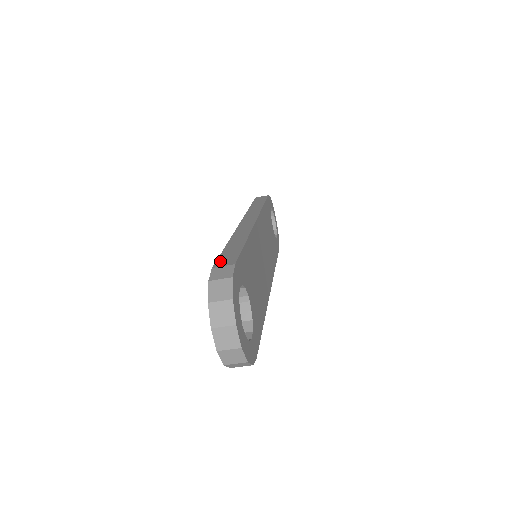
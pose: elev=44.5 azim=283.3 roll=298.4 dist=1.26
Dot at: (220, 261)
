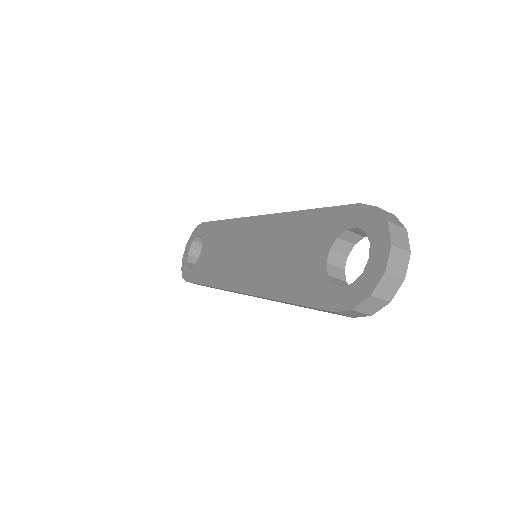
Dot at: (351, 206)
